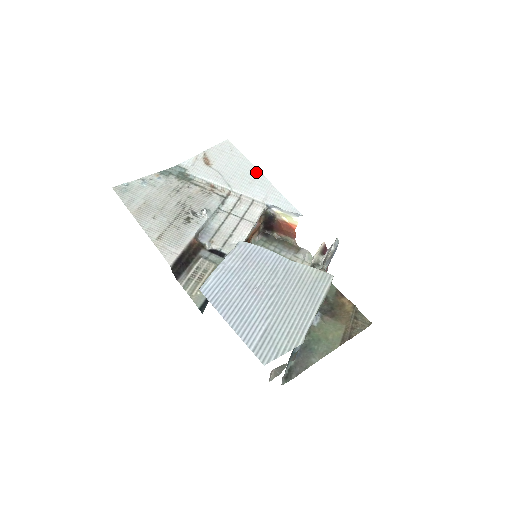
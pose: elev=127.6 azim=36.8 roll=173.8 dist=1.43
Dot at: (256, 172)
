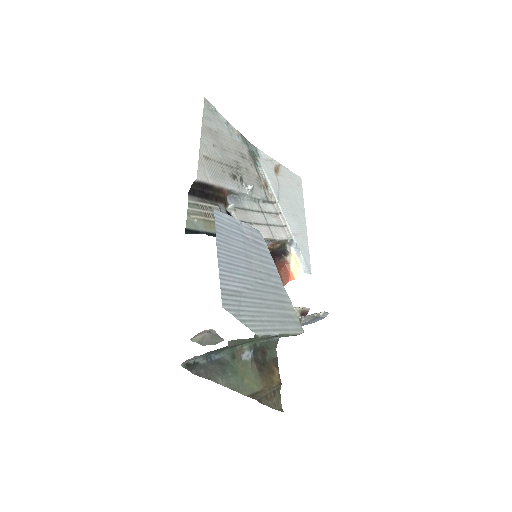
Dot at: (303, 215)
